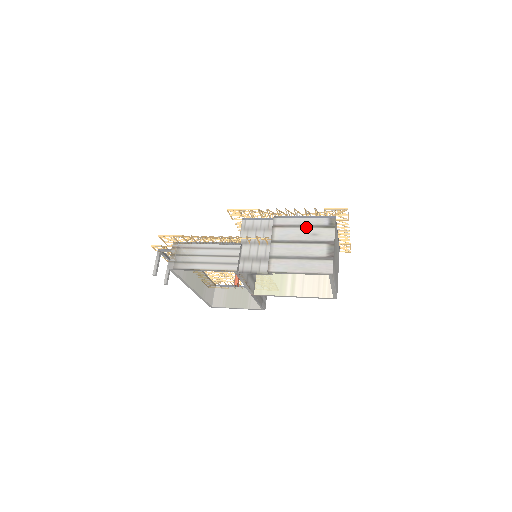
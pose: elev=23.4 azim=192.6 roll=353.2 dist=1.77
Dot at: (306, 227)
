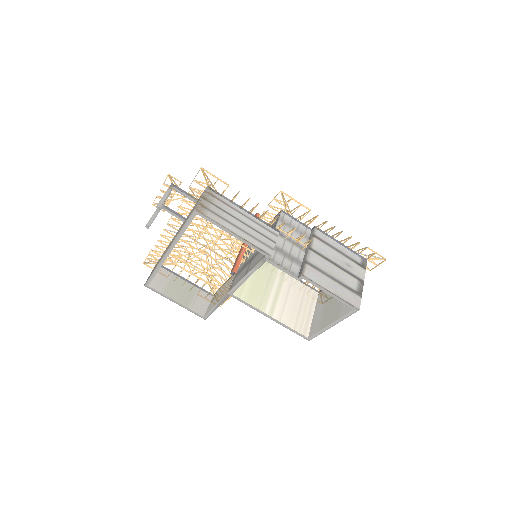
Dot at: (342, 254)
